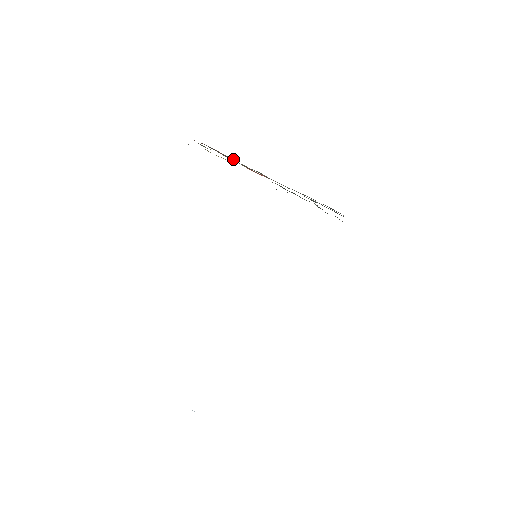
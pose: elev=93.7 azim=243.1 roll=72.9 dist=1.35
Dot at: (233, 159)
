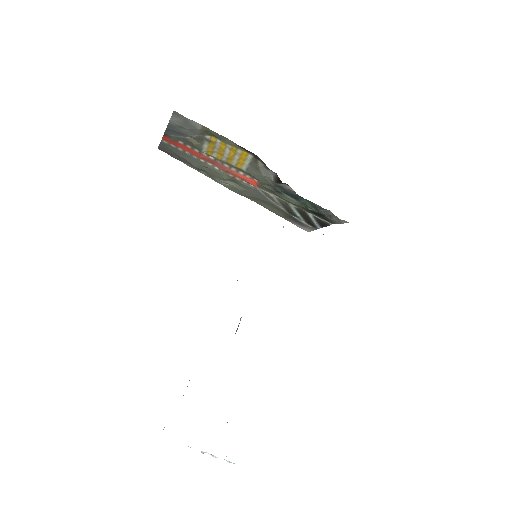
Dot at: (210, 166)
